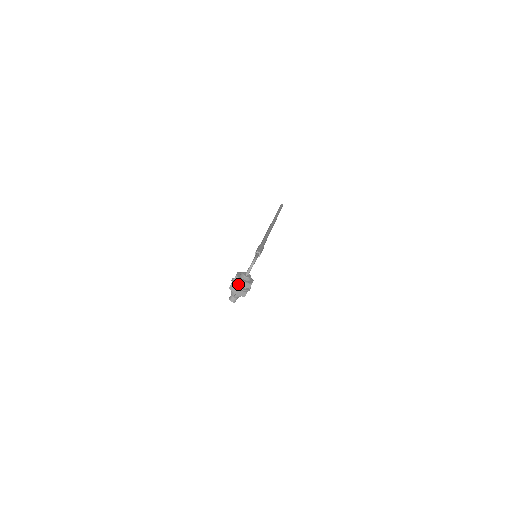
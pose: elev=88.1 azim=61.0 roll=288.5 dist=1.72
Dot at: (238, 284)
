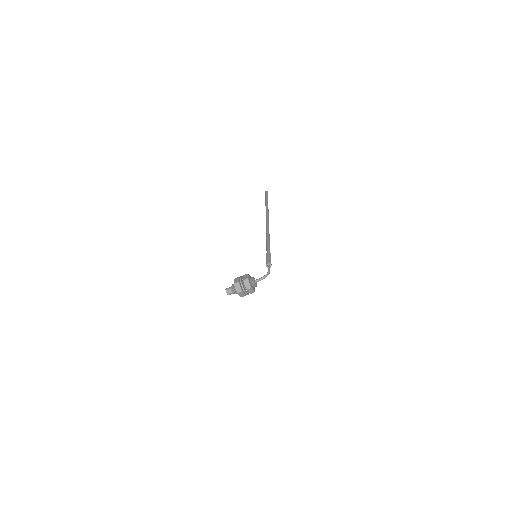
Dot at: (245, 287)
